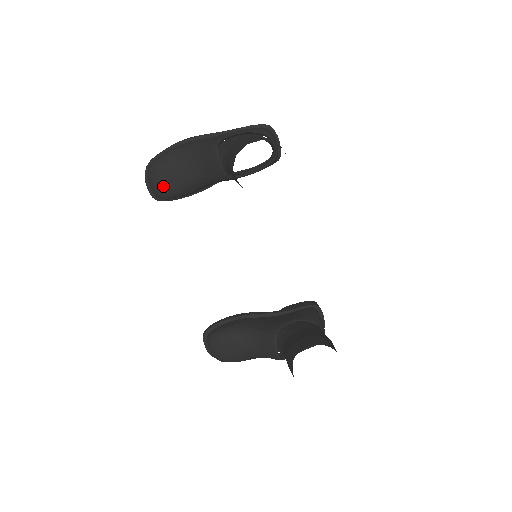
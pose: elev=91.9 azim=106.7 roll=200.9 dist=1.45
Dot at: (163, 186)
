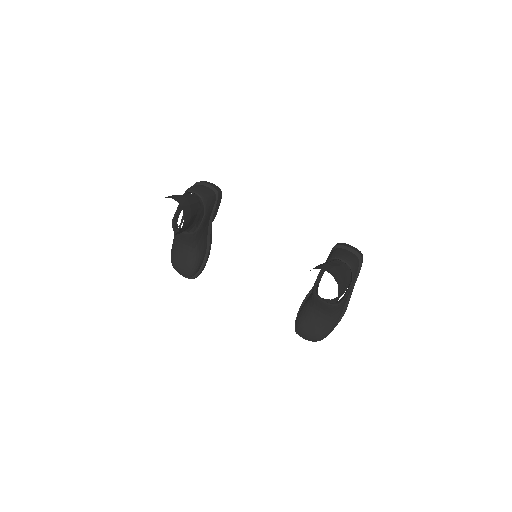
Dot at: (183, 269)
